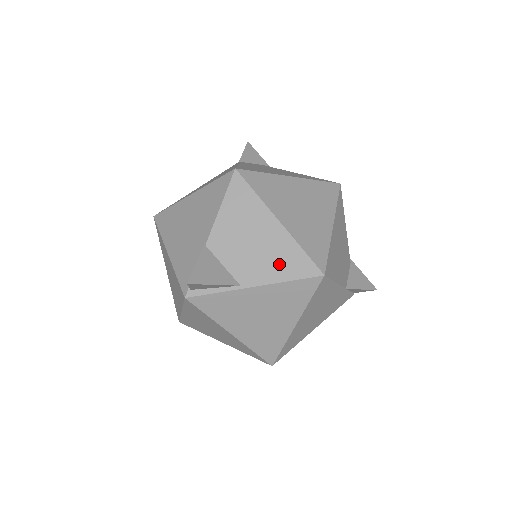
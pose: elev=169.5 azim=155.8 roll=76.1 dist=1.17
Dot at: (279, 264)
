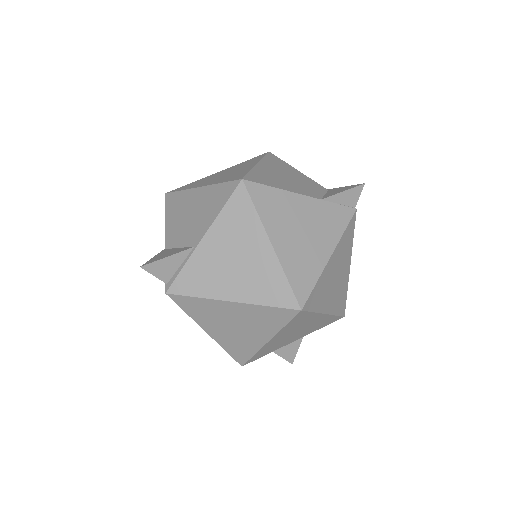
Dot at: (211, 207)
